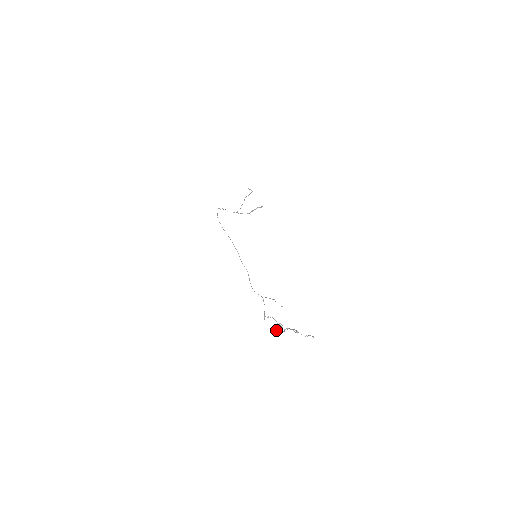
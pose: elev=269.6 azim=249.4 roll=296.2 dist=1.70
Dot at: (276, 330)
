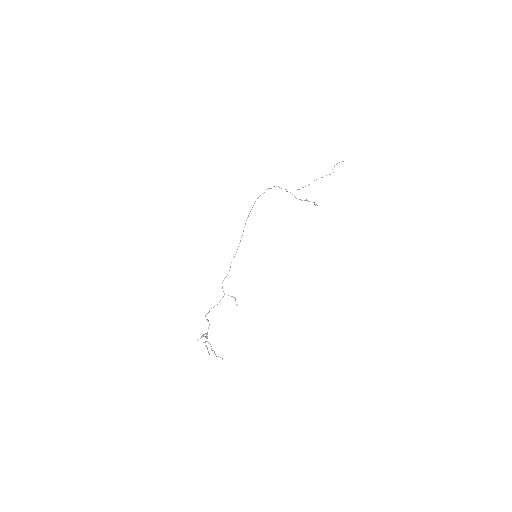
Dot at: (198, 339)
